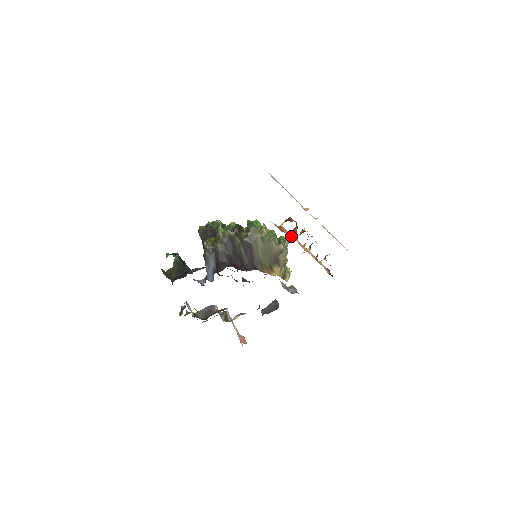
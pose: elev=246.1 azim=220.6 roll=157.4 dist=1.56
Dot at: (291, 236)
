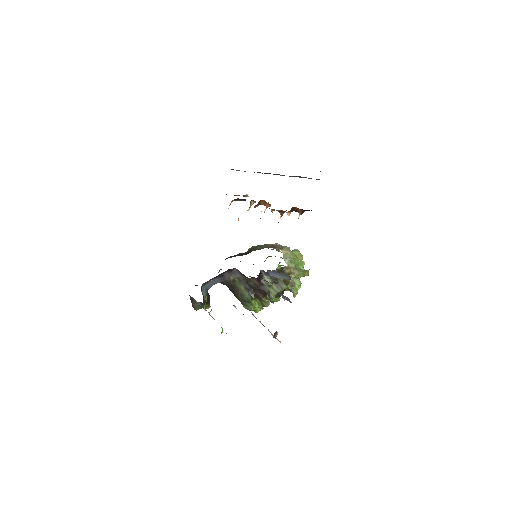
Dot at: occluded
